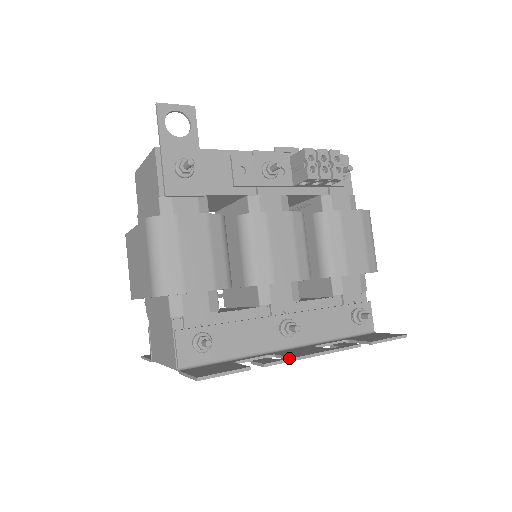
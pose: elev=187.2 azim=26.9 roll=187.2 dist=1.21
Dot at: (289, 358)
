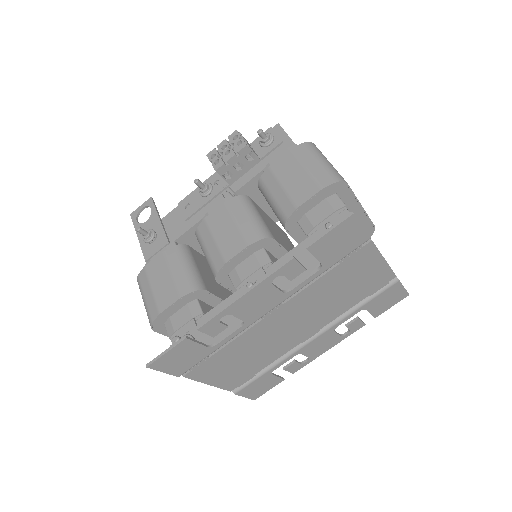
Dot at: (219, 311)
